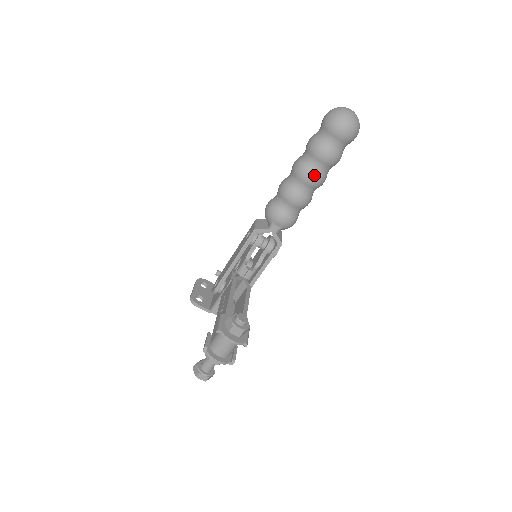
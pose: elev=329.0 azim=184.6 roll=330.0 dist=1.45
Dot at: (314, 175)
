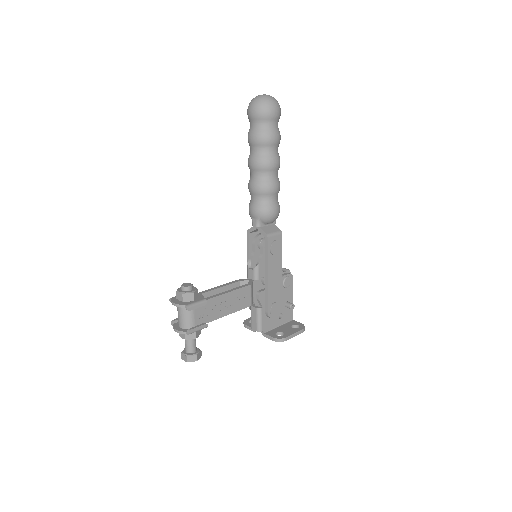
Dot at: (254, 159)
